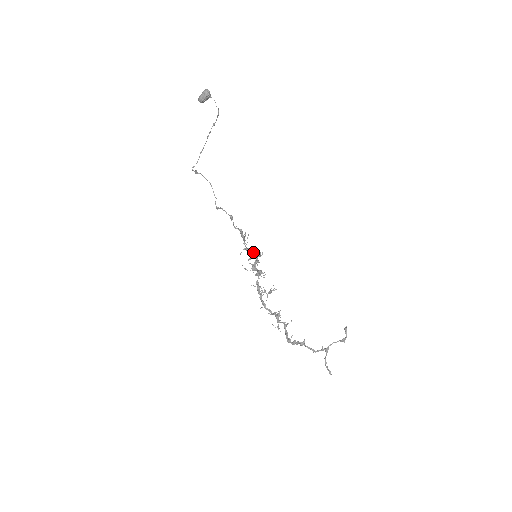
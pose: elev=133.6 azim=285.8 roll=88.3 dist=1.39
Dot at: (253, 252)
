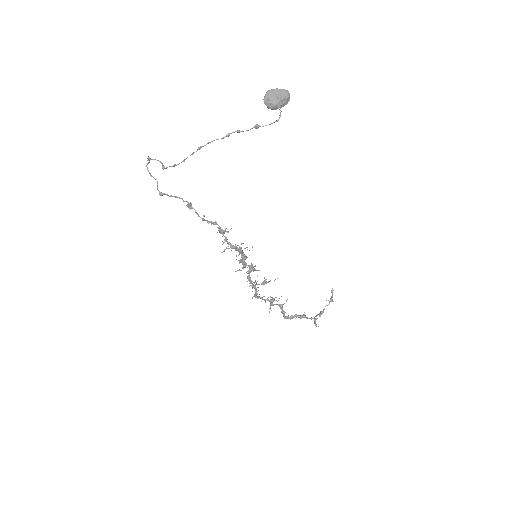
Dot at: (241, 248)
